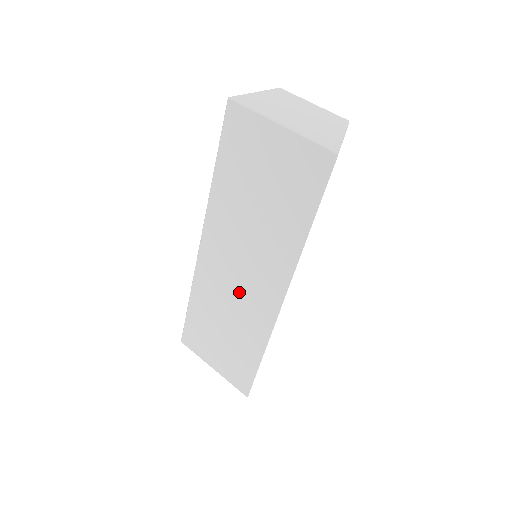
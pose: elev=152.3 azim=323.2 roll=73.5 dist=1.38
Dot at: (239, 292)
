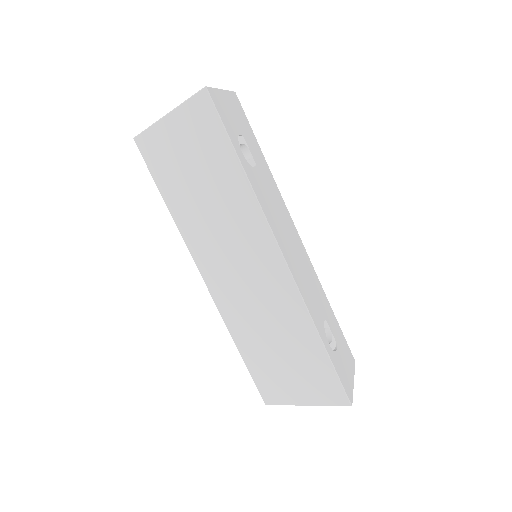
Dot at: (254, 290)
